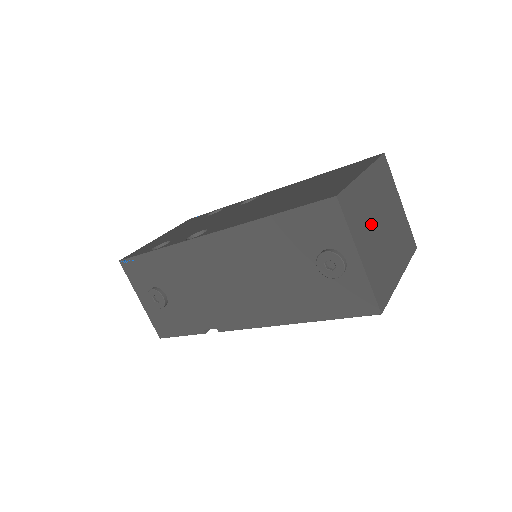
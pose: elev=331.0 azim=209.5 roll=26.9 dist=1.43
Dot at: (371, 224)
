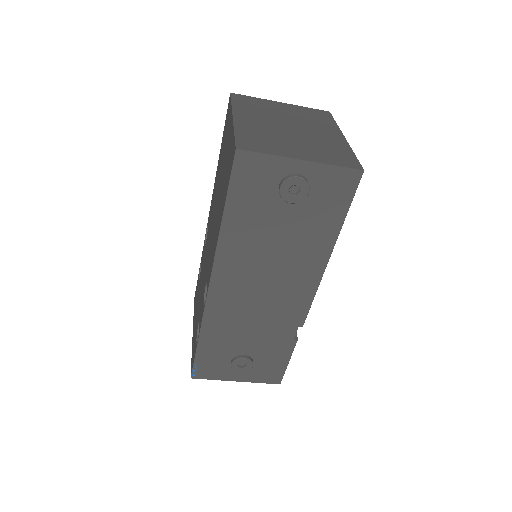
Dot at: (281, 136)
